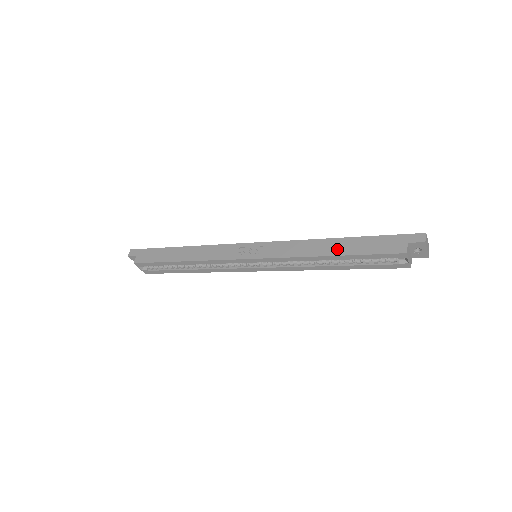
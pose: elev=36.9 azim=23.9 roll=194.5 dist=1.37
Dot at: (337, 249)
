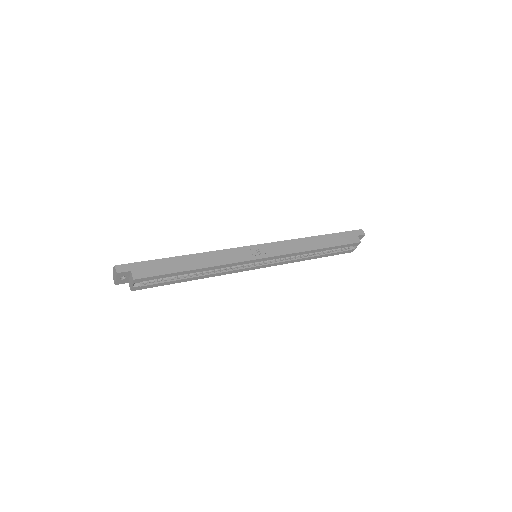
Dot at: (322, 243)
